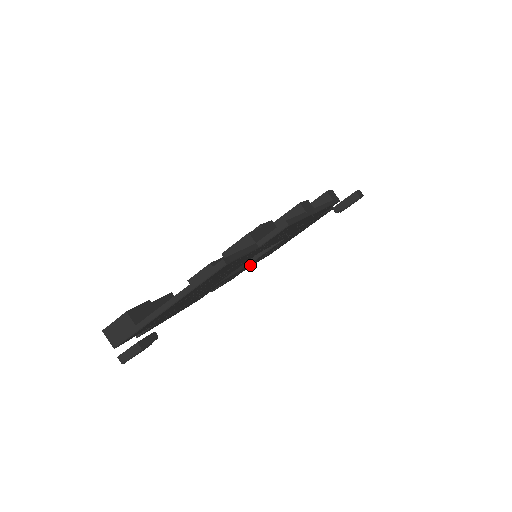
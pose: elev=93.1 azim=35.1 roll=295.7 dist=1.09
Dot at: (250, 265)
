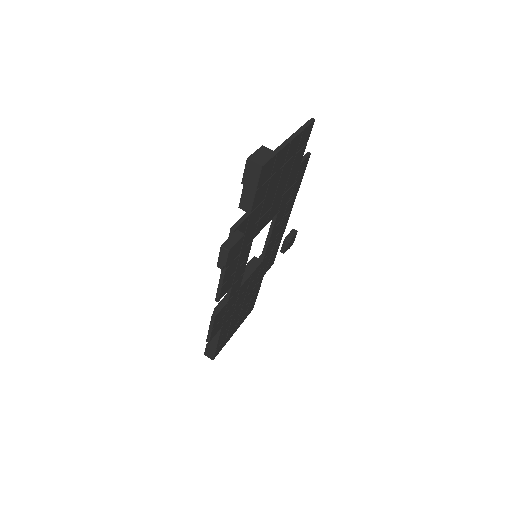
Dot at: (229, 311)
